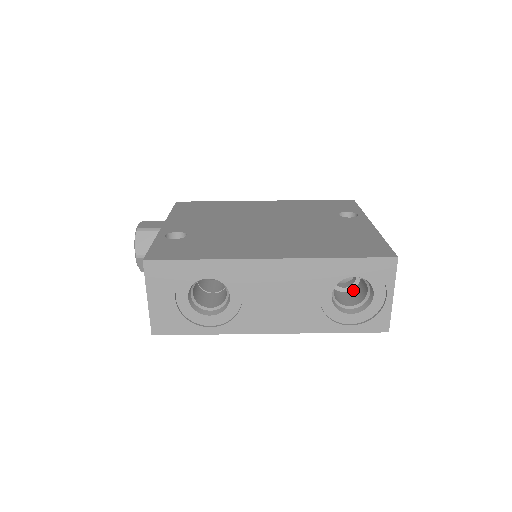
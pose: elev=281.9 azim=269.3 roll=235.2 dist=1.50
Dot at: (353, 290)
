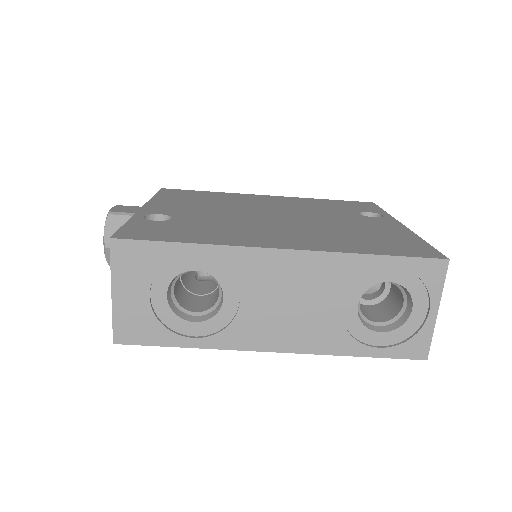
Dot at: (380, 303)
